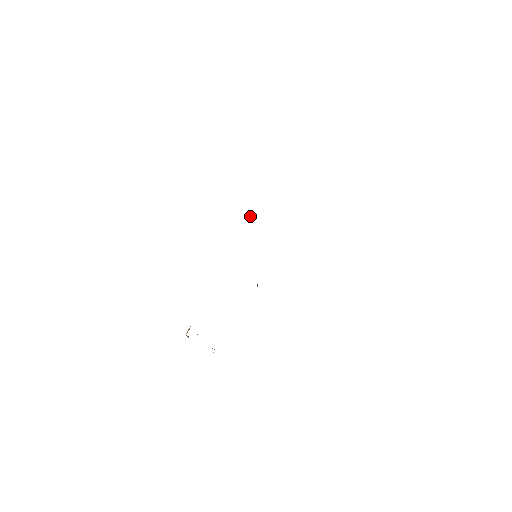
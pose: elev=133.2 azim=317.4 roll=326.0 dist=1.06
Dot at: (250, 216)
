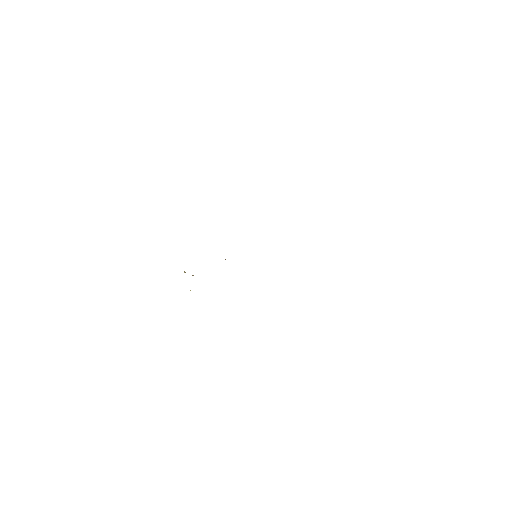
Dot at: occluded
